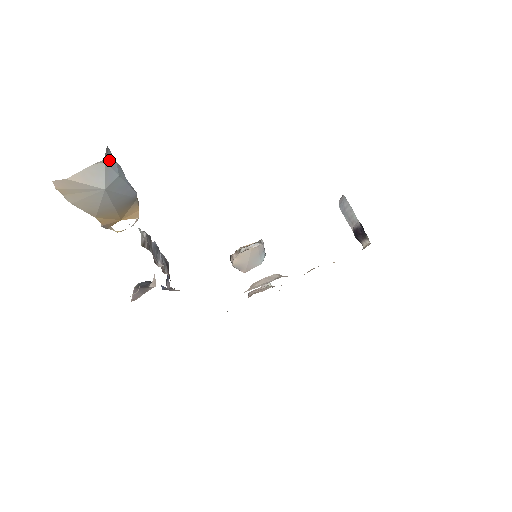
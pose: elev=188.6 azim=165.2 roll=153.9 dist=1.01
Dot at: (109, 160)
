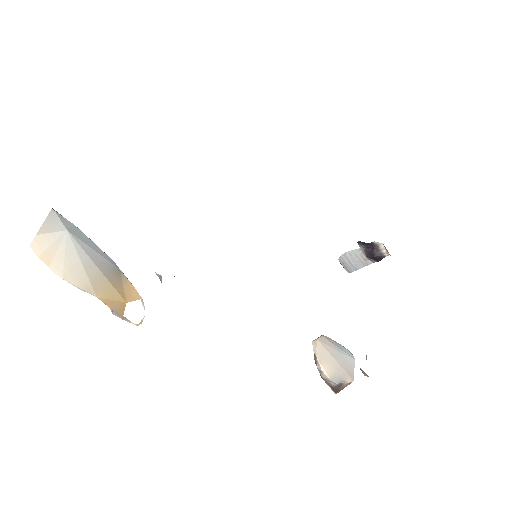
Dot at: (59, 214)
